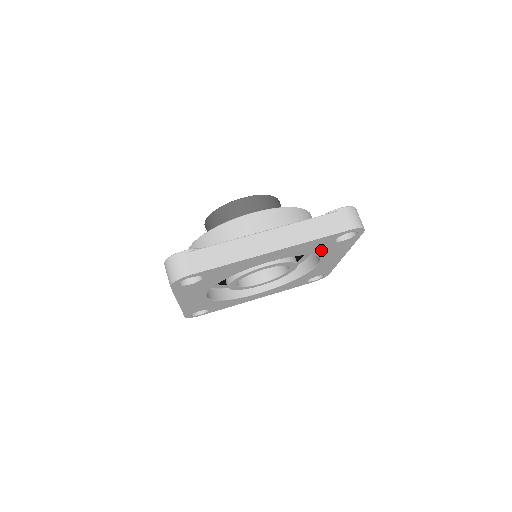
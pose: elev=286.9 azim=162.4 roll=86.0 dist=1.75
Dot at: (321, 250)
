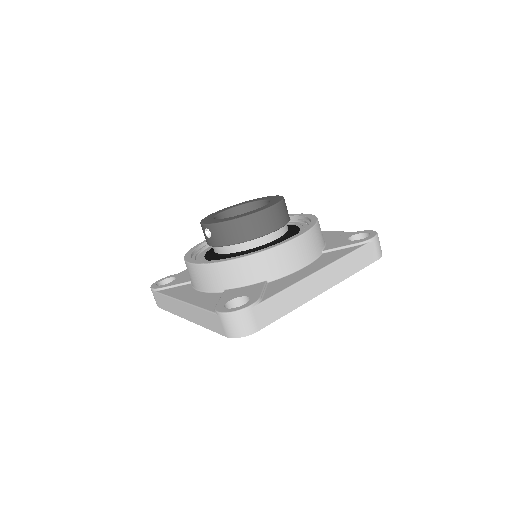
Dot at: occluded
